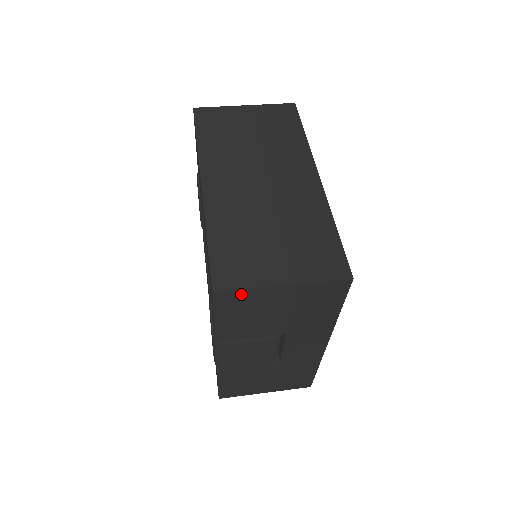
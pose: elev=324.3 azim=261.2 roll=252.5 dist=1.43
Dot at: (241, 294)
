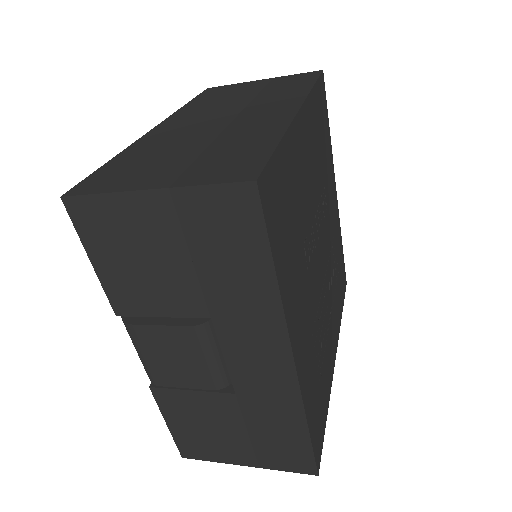
Dot at: (100, 205)
